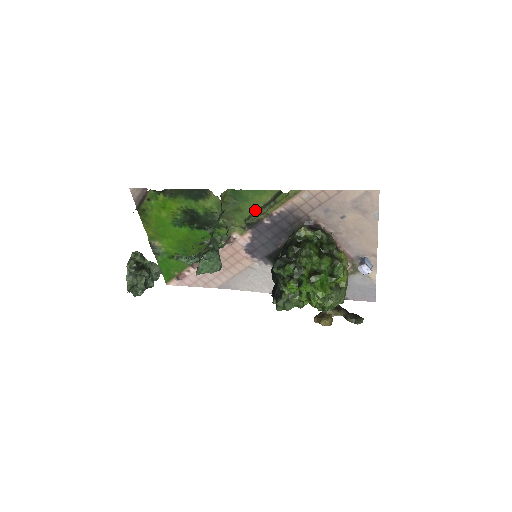
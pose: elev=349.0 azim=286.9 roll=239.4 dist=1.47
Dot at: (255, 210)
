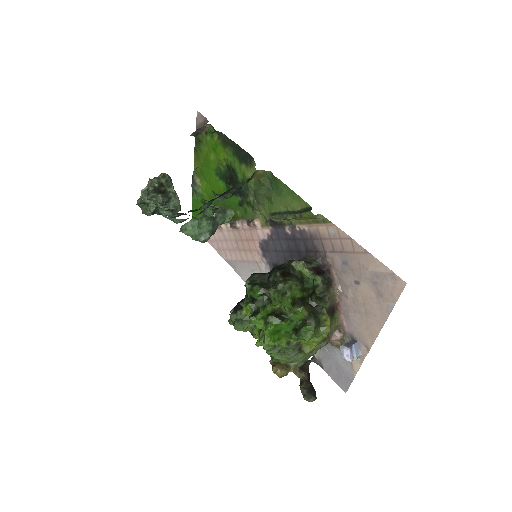
Dot at: (283, 210)
